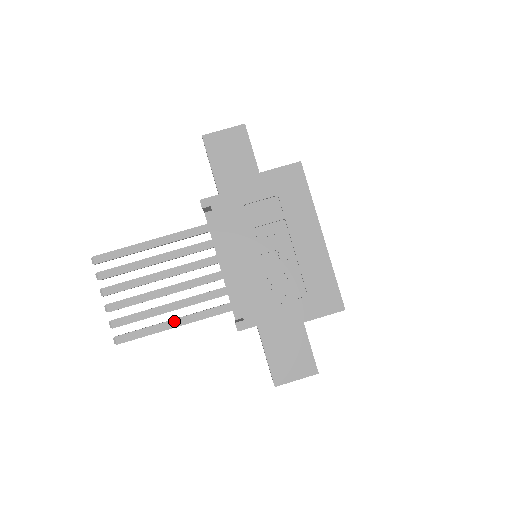
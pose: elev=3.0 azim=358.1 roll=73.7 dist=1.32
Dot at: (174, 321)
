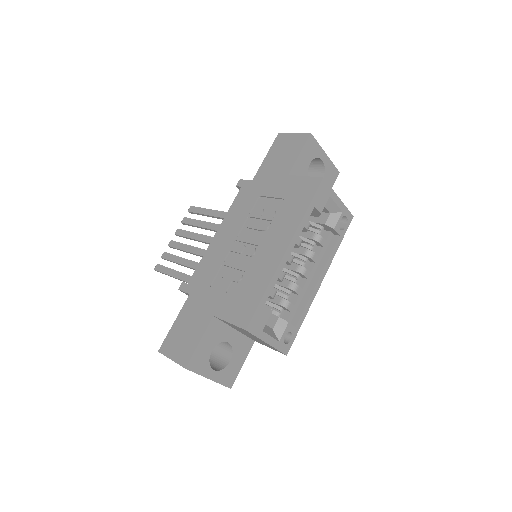
Dot at: (186, 275)
